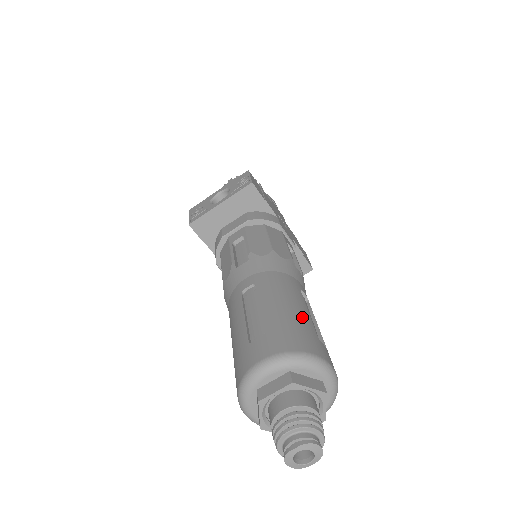
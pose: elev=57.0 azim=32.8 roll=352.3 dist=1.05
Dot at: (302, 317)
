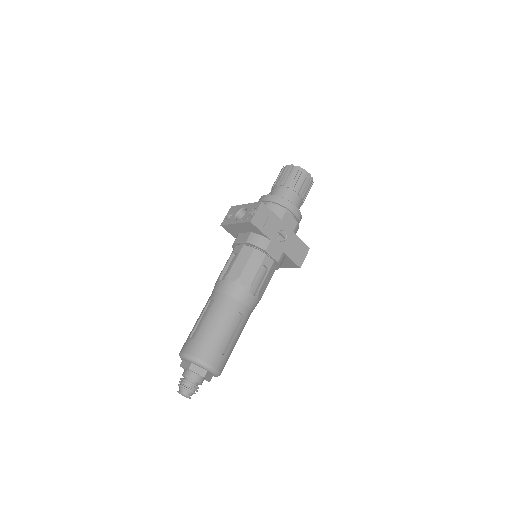
Dot at: (217, 336)
